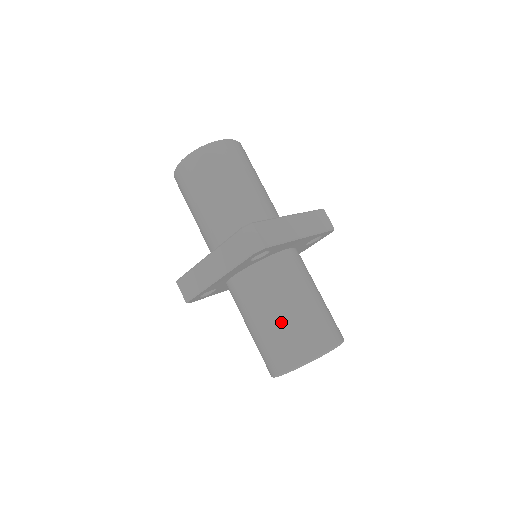
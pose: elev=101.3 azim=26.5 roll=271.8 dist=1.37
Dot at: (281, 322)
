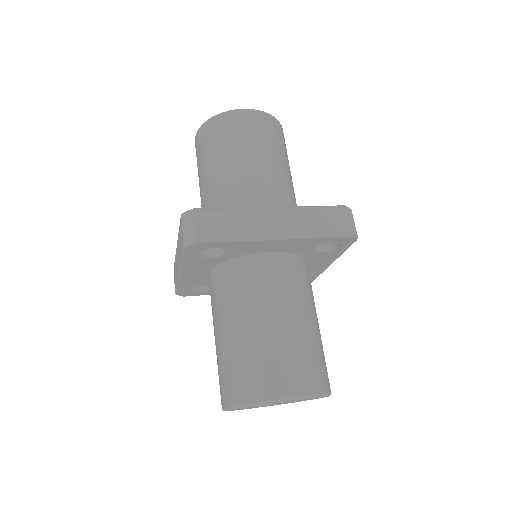
Dot at: (229, 343)
